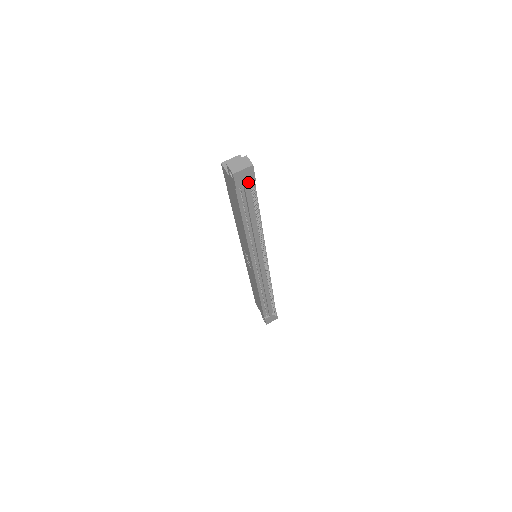
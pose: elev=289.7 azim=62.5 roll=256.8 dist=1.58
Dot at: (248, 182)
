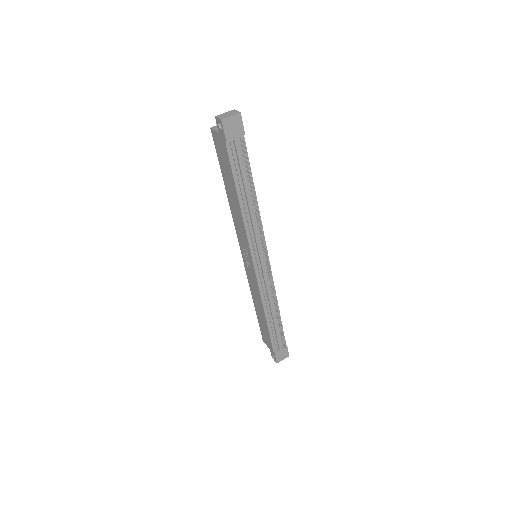
Dot at: (237, 135)
